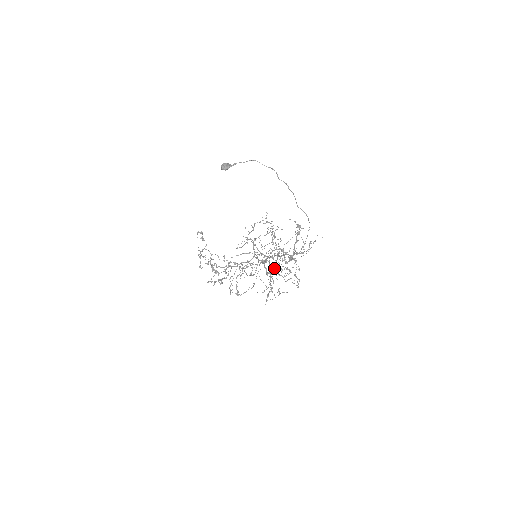
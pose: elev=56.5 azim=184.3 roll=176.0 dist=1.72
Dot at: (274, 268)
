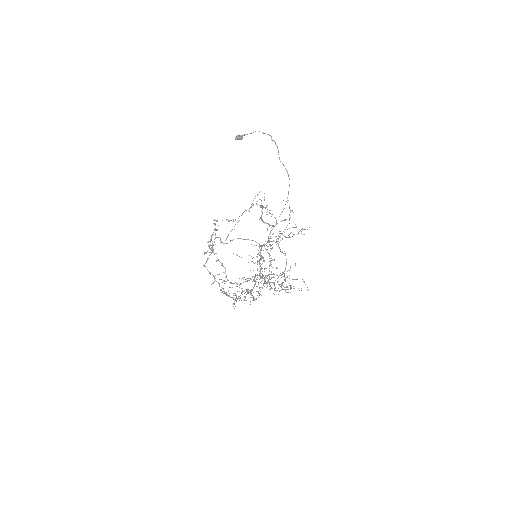
Dot at: (275, 287)
